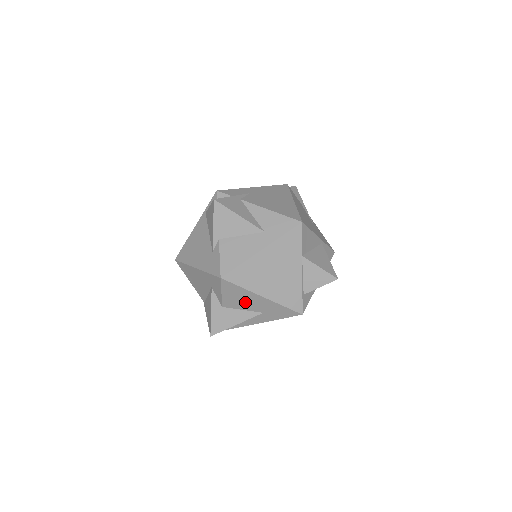
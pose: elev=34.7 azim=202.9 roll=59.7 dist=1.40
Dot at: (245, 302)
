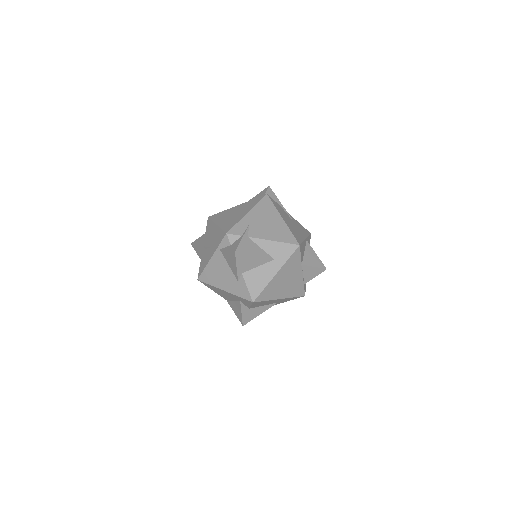
Dot at: (266, 303)
